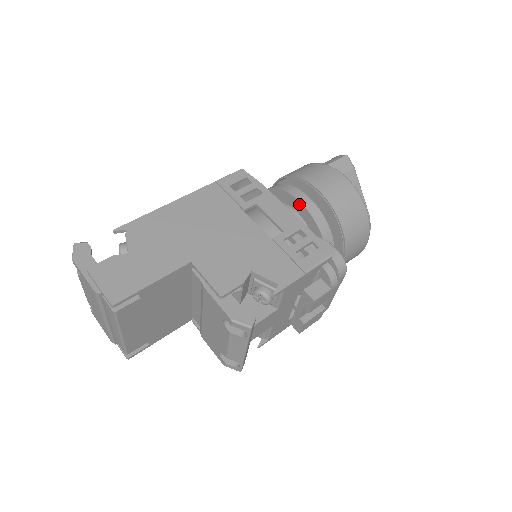
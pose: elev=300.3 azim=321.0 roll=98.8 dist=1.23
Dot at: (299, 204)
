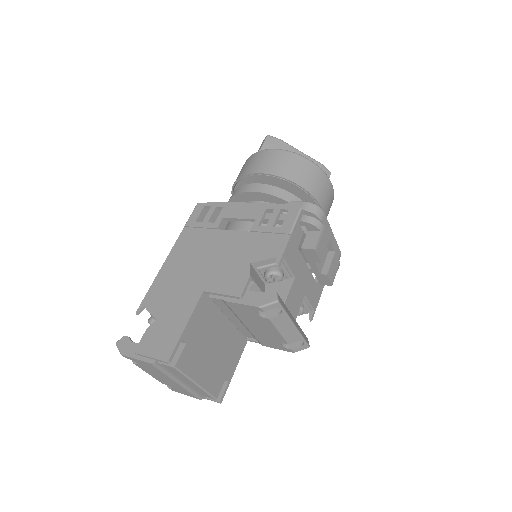
Dot at: (254, 194)
